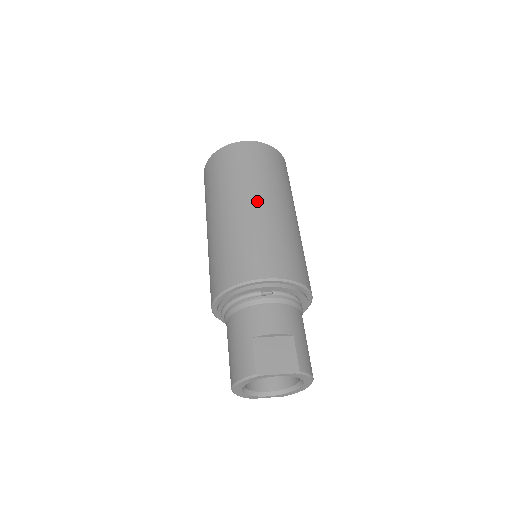
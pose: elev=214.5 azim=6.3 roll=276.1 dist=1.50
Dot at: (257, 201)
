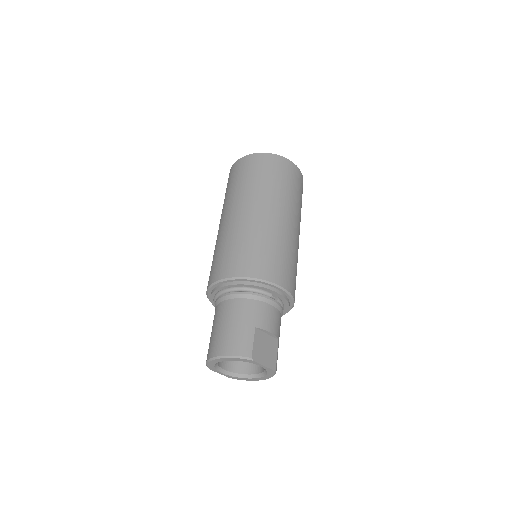
Dot at: (290, 220)
